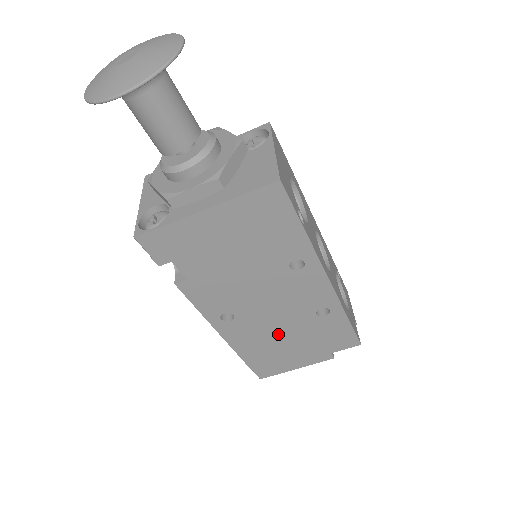
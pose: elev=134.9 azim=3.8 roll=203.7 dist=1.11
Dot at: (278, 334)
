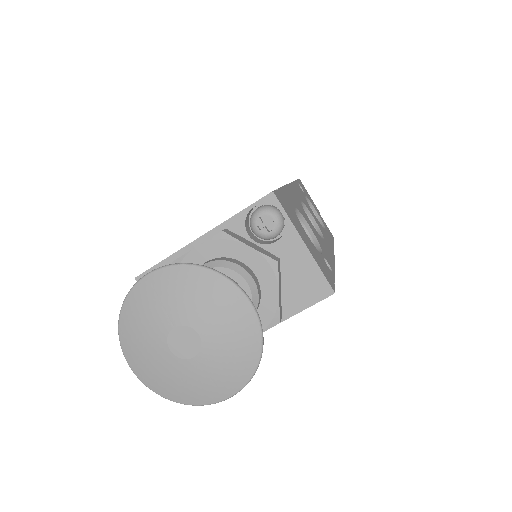
Dot at: occluded
